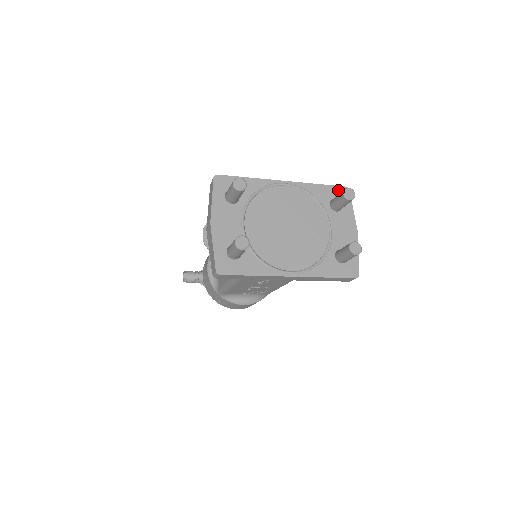
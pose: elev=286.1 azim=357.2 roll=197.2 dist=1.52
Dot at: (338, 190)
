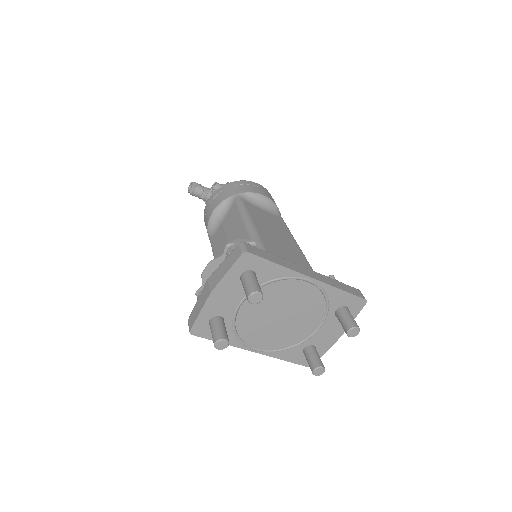
Dot at: (356, 300)
